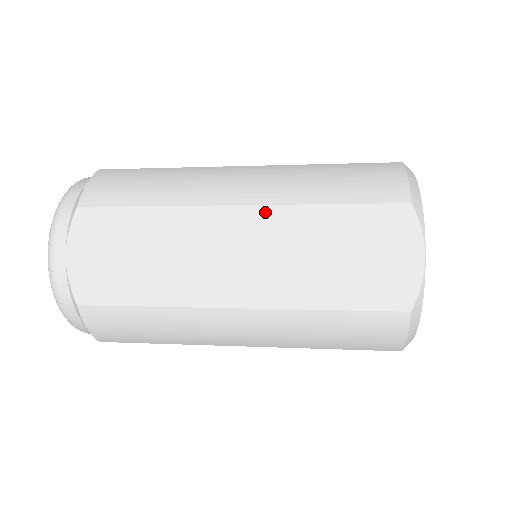
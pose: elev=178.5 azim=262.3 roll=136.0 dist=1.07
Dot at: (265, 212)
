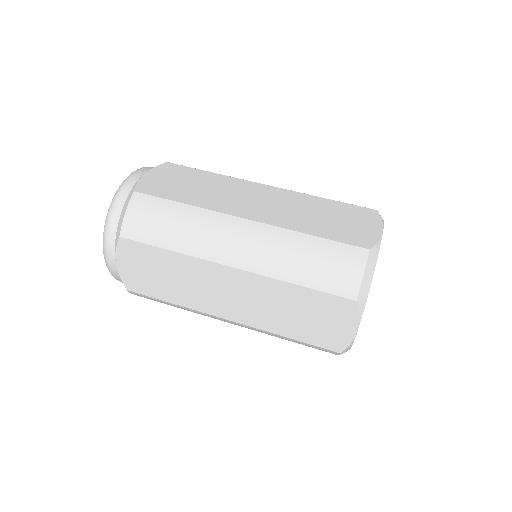
Dot at: (252, 277)
